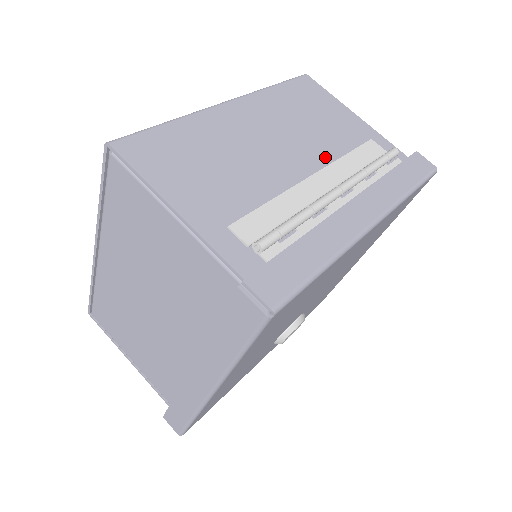
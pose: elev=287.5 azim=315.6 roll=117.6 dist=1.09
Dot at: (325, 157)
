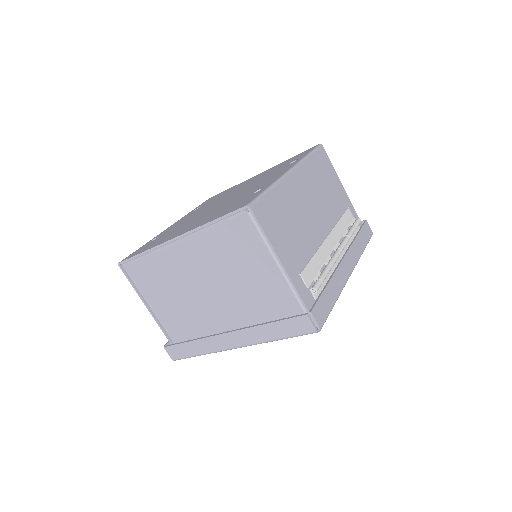
Dot at: (331, 221)
